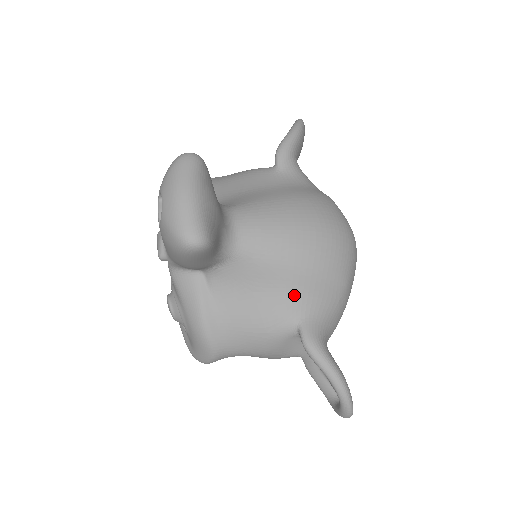
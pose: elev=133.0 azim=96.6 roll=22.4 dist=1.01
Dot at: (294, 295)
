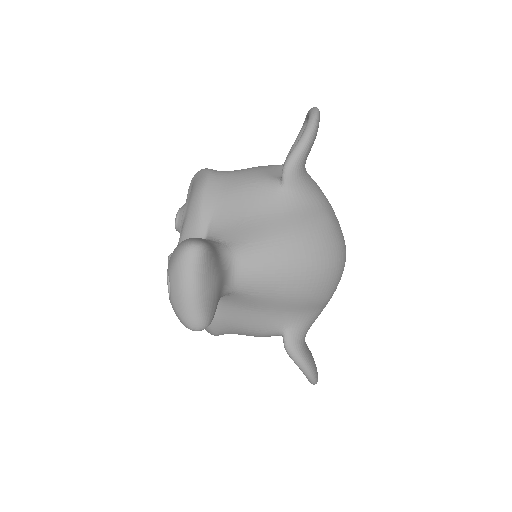
Dot at: (282, 314)
